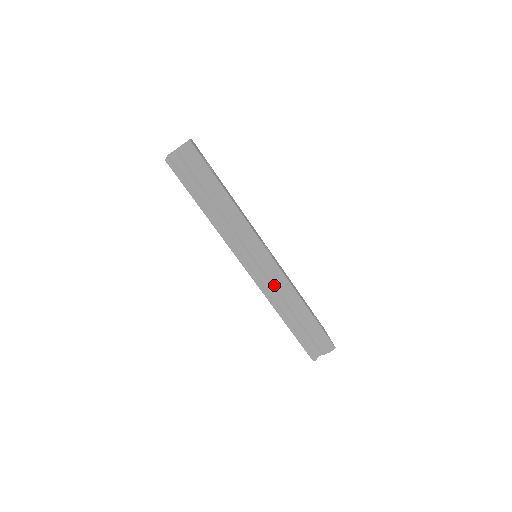
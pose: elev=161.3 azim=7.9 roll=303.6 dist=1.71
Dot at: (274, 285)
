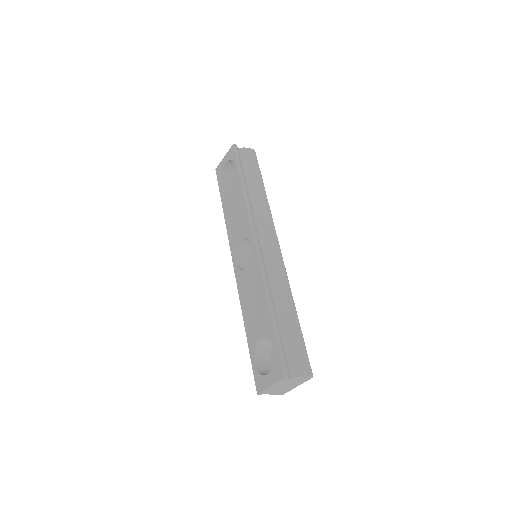
Dot at: (273, 269)
